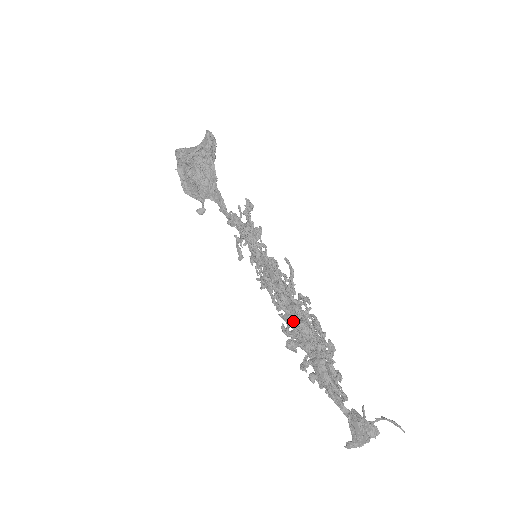
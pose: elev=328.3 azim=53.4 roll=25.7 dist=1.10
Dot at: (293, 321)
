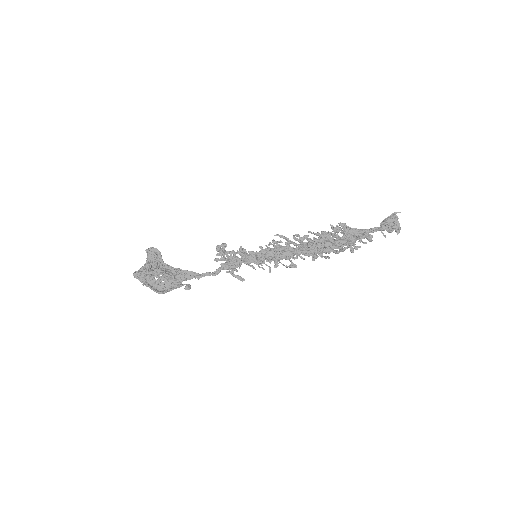
Dot at: (312, 248)
